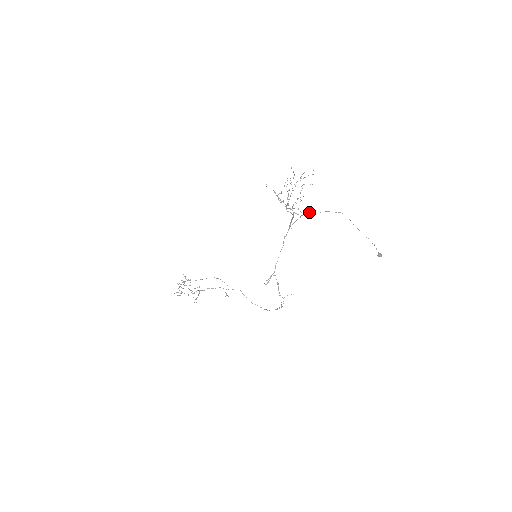
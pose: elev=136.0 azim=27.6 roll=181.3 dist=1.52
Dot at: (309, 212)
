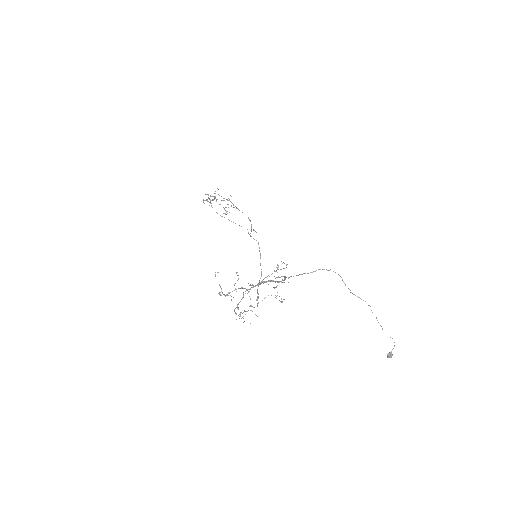
Dot at: occluded
